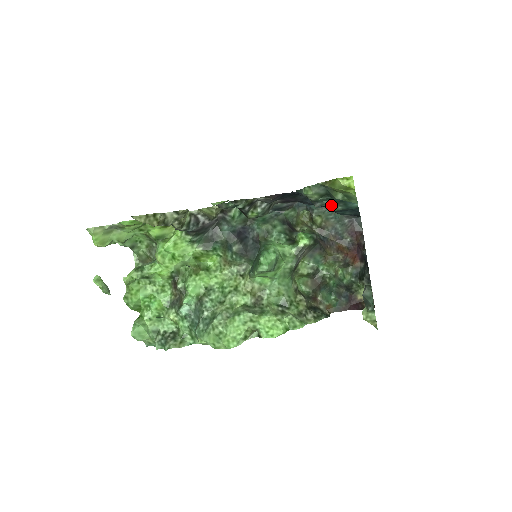
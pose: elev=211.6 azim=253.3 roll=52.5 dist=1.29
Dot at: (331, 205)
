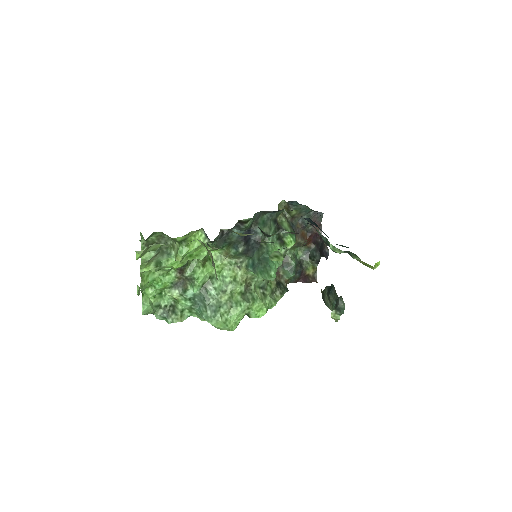
Dot at: (336, 244)
